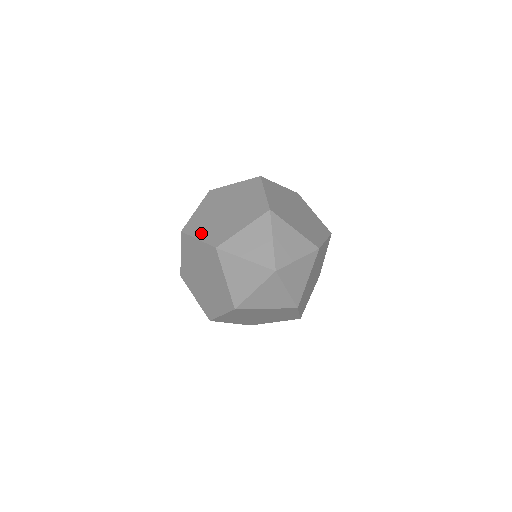
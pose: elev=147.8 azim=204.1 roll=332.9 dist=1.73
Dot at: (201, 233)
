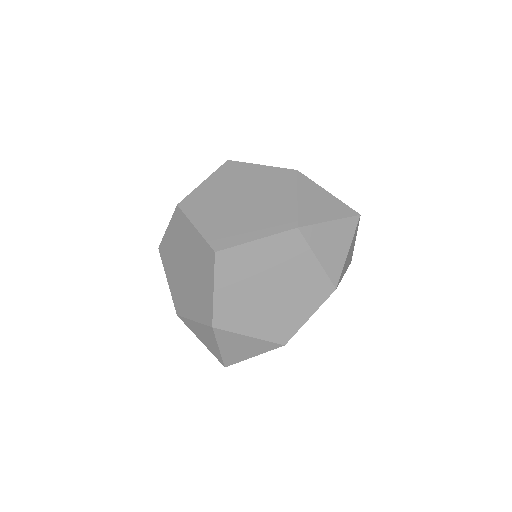
Dot at: (250, 233)
